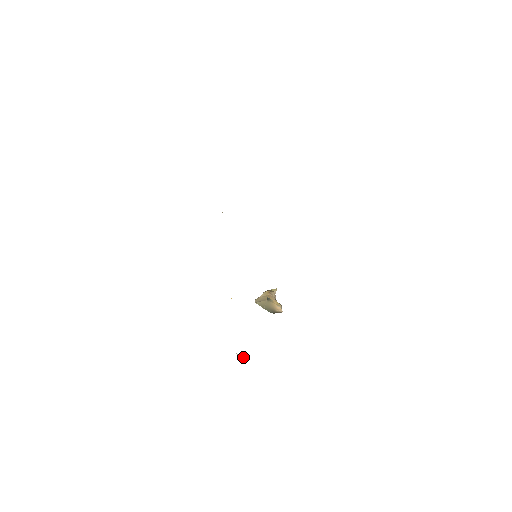
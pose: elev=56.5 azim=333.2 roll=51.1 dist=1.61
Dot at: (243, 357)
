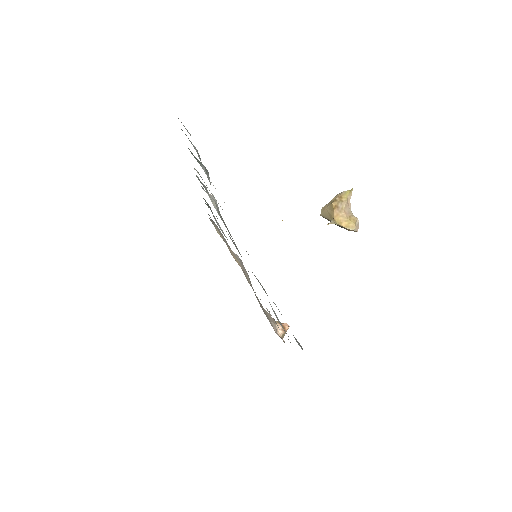
Dot at: (286, 328)
